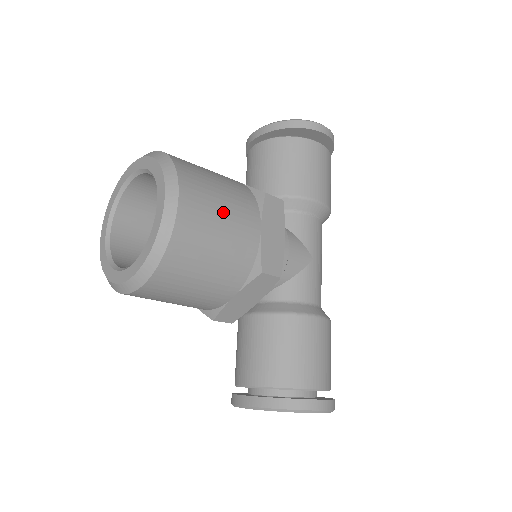
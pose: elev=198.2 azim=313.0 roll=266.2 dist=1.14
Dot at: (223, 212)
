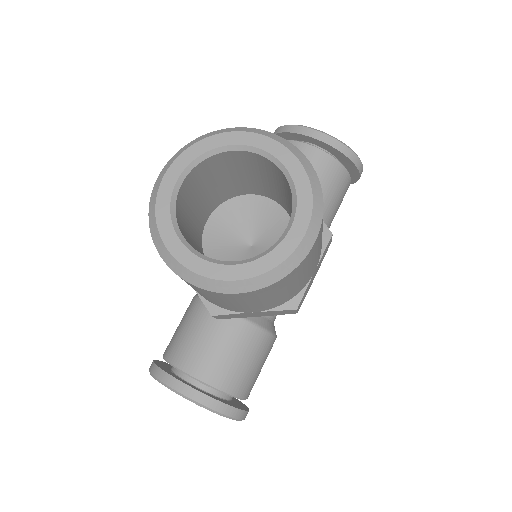
Dot at: (318, 252)
